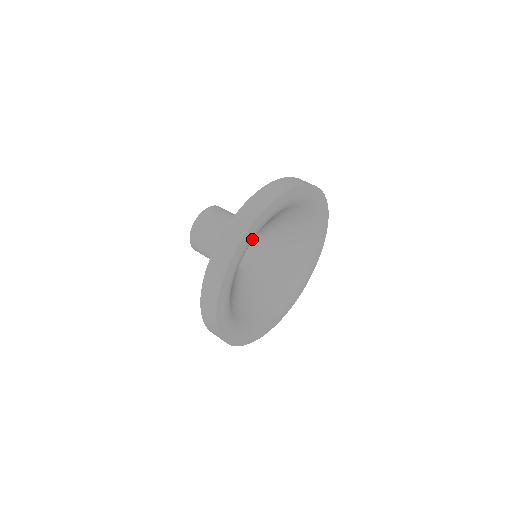
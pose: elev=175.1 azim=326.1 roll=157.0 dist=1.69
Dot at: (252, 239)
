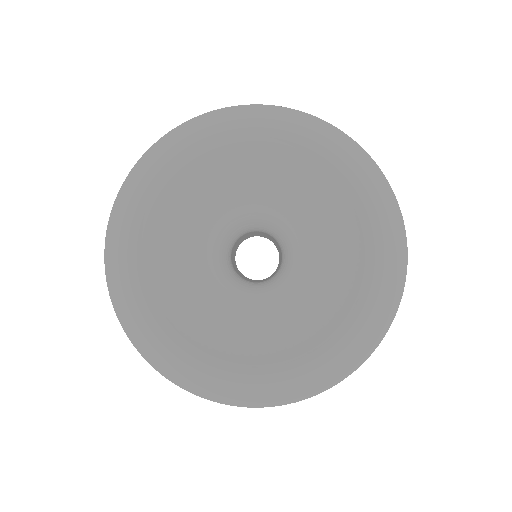
Dot at: (148, 197)
